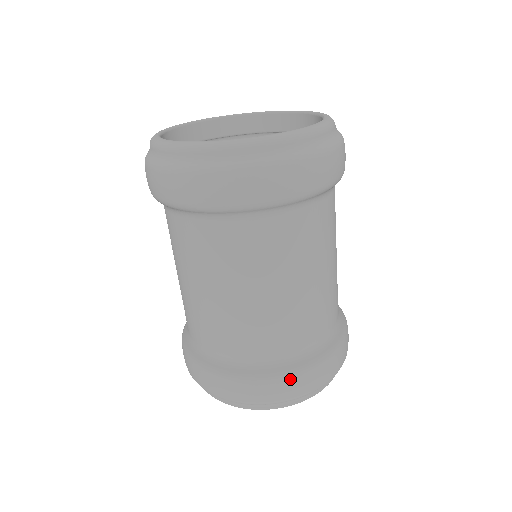
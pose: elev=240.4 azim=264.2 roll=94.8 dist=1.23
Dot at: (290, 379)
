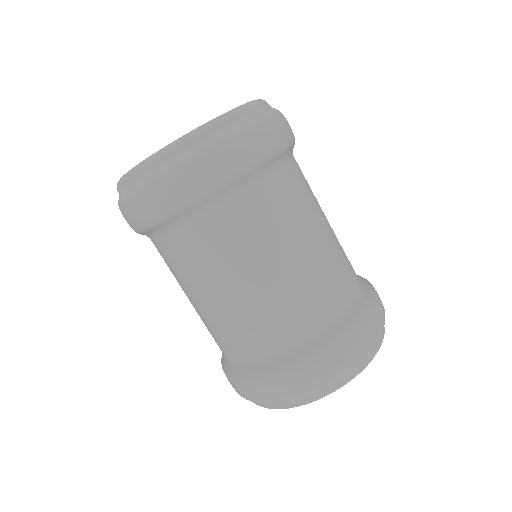
Dot at: (320, 357)
